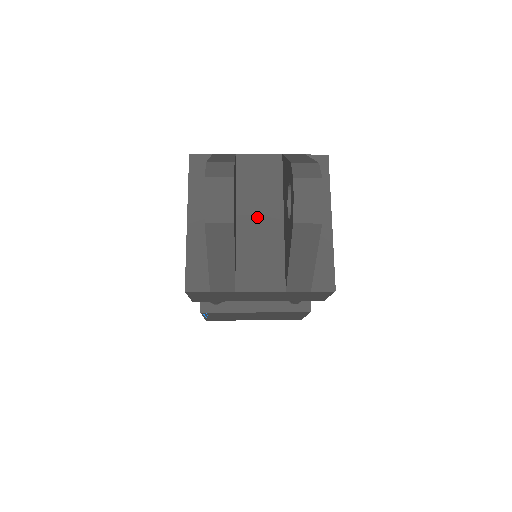
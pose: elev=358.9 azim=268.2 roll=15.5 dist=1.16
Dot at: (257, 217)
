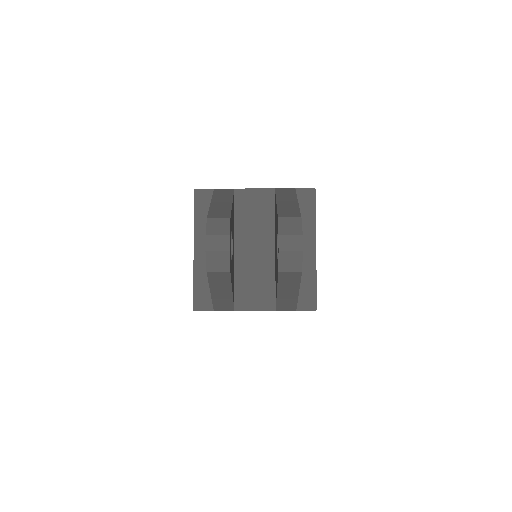
Dot at: (252, 246)
